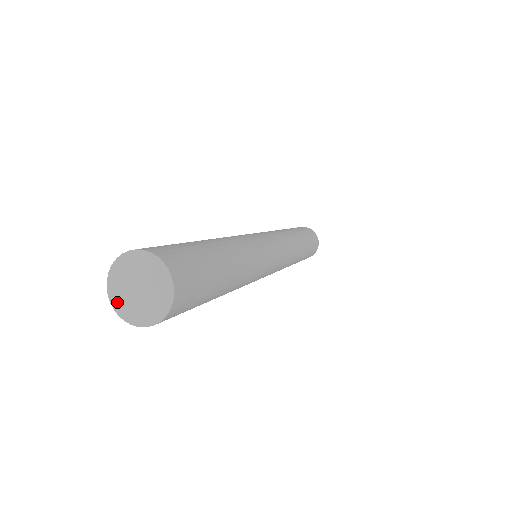
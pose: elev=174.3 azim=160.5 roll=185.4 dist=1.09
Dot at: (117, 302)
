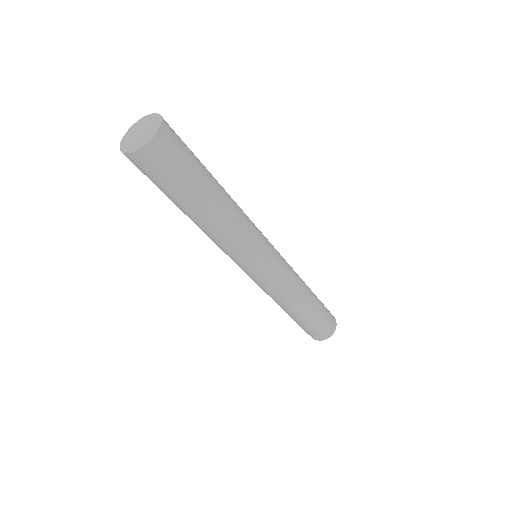
Dot at: (126, 136)
